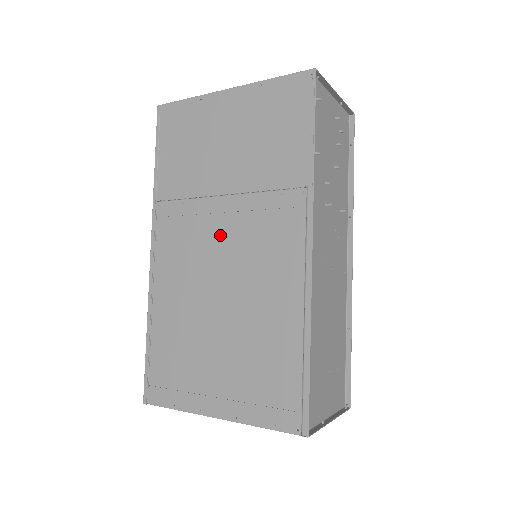
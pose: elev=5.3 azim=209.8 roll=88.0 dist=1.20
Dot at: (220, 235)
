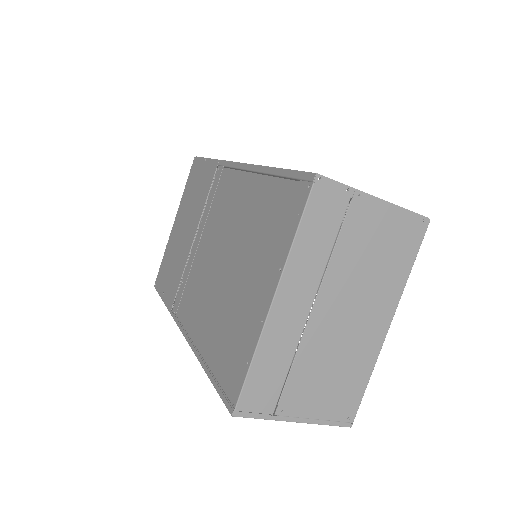
Dot at: (204, 250)
